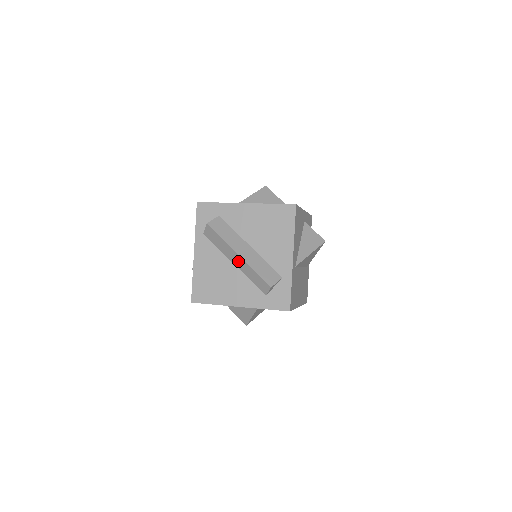
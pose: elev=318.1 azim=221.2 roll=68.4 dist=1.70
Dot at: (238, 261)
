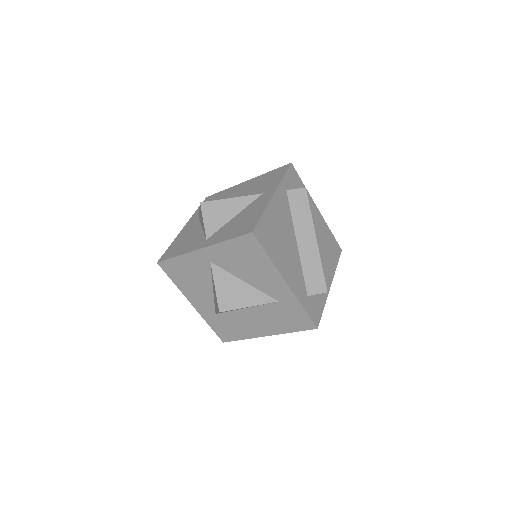
Dot at: (308, 244)
